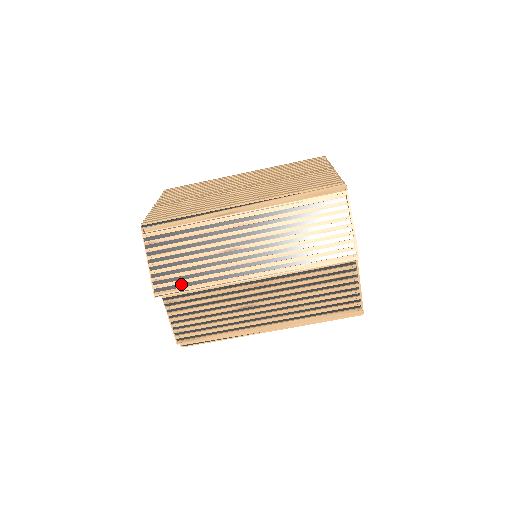
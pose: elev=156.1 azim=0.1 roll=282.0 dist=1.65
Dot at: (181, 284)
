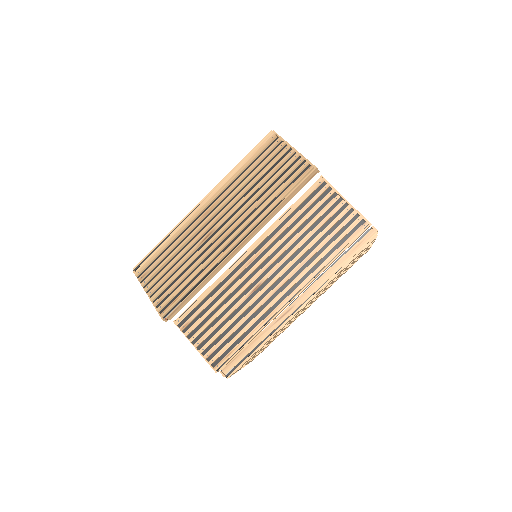
Dot at: (179, 293)
